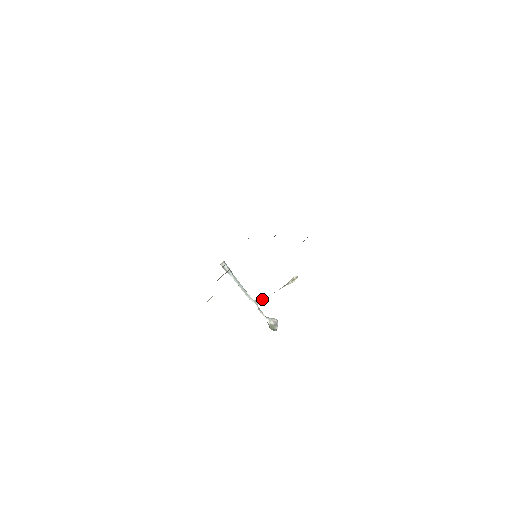
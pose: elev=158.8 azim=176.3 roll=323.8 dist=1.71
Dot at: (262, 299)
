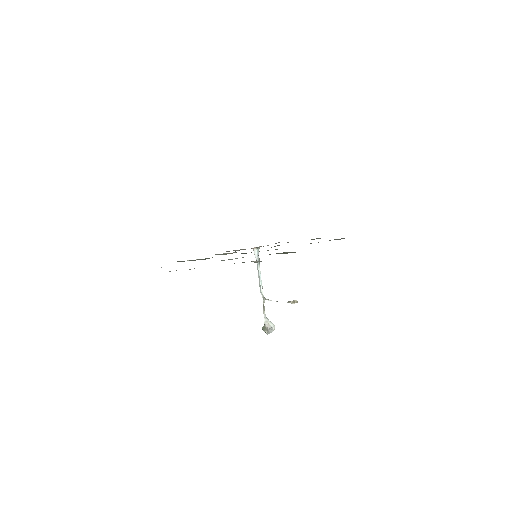
Dot at: (269, 300)
